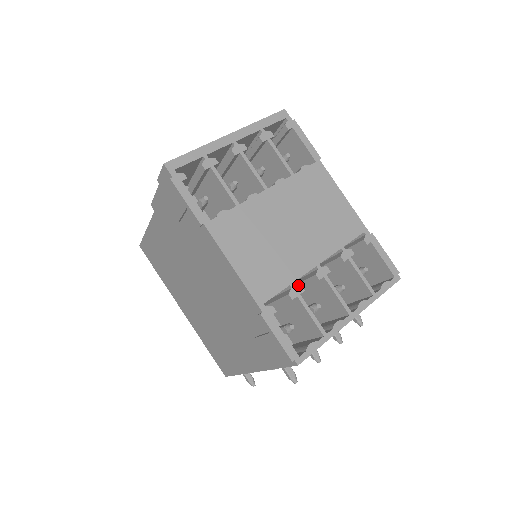
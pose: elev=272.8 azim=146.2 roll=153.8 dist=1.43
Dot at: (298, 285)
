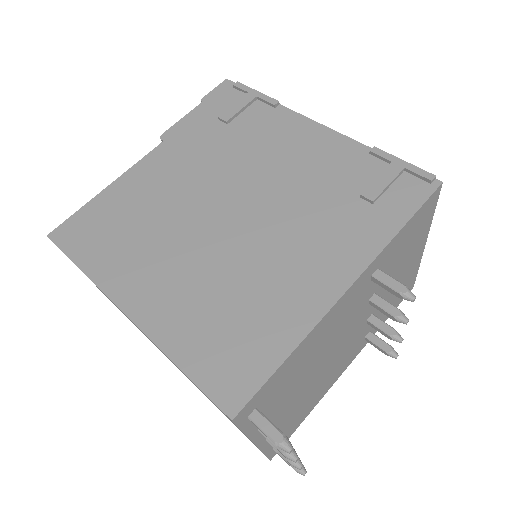
Dot at: occluded
